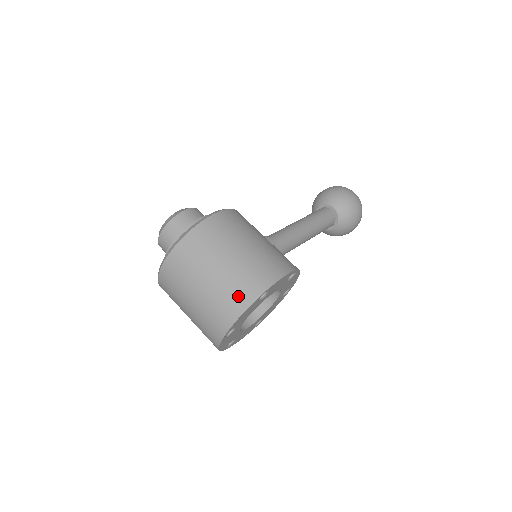
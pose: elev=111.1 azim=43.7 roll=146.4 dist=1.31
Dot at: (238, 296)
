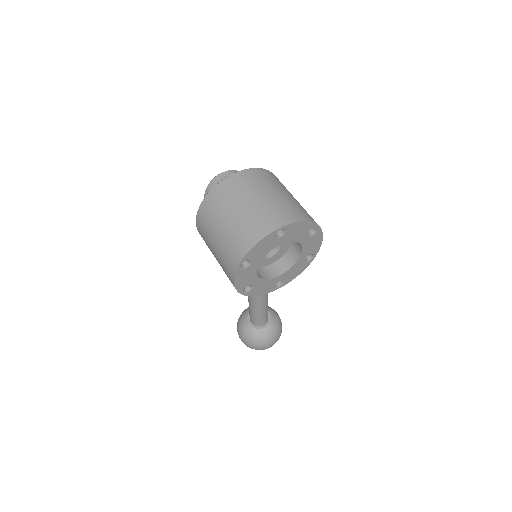
Dot at: (304, 213)
